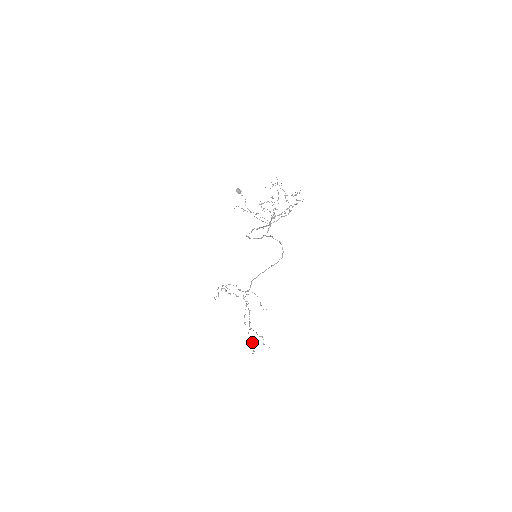
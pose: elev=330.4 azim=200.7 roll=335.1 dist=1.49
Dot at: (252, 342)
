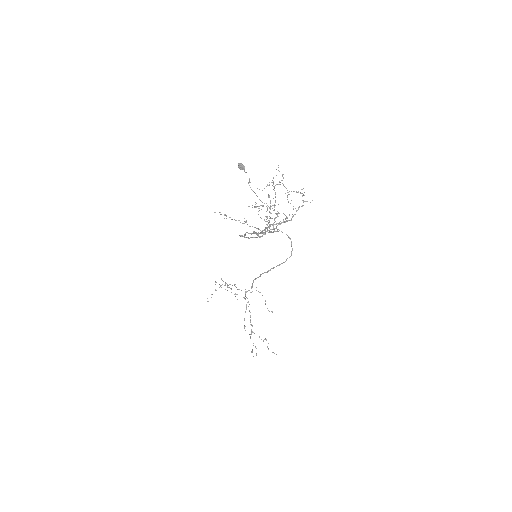
Dot at: occluded
